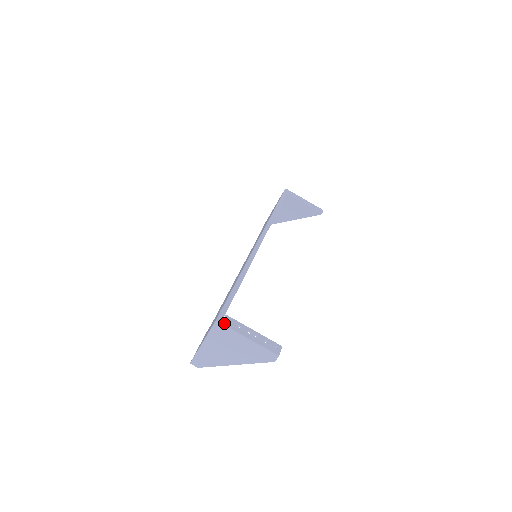
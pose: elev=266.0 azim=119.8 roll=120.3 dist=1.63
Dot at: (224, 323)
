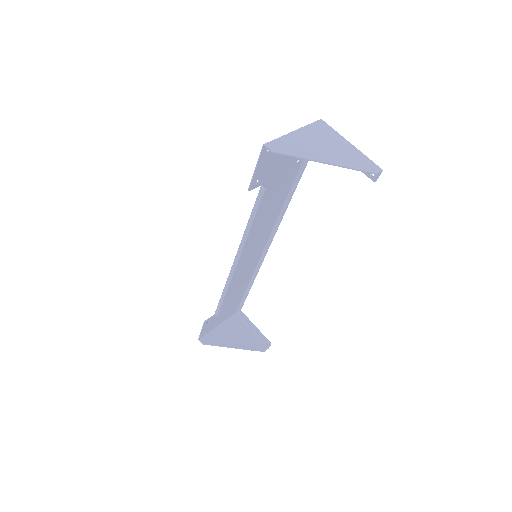
Dot at: (327, 126)
